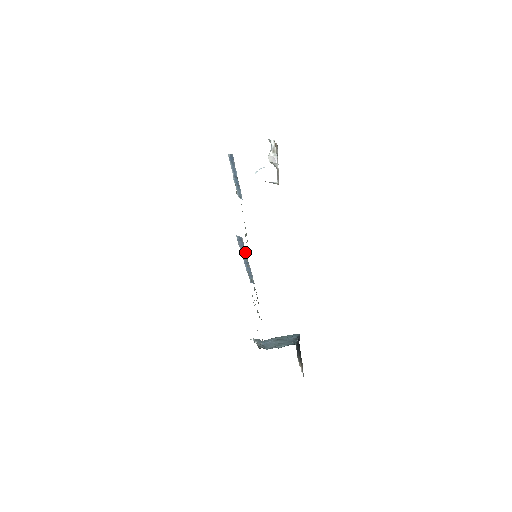
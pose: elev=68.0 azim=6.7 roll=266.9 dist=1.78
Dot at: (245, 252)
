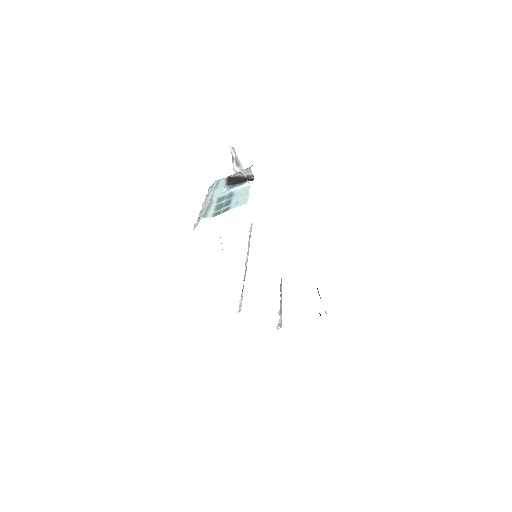
Dot at: occluded
